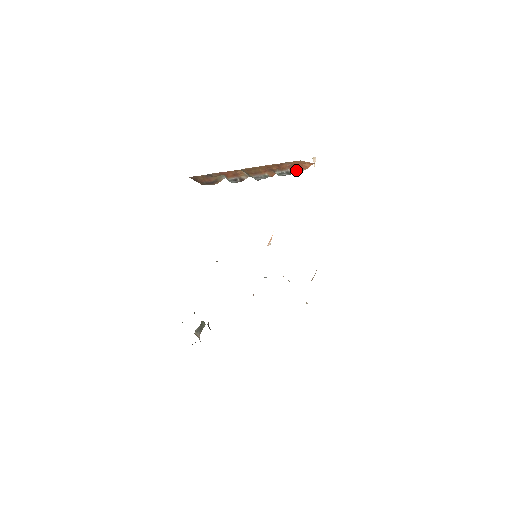
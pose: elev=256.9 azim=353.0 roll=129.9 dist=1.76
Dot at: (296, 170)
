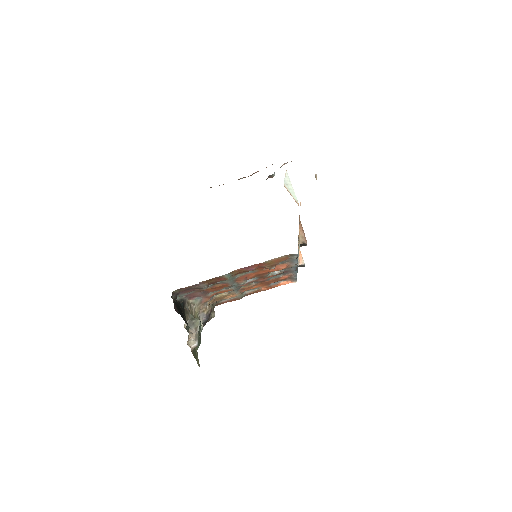
Dot at: occluded
